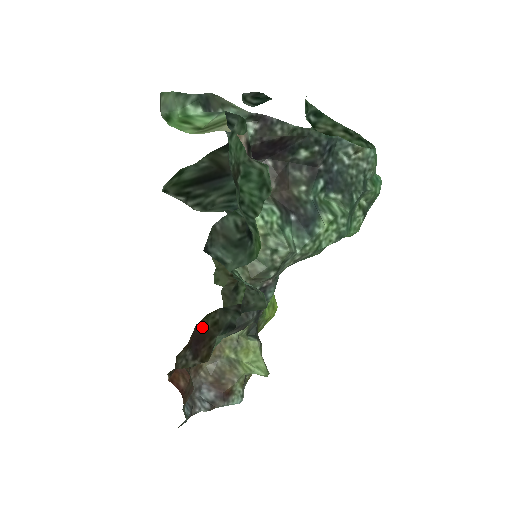
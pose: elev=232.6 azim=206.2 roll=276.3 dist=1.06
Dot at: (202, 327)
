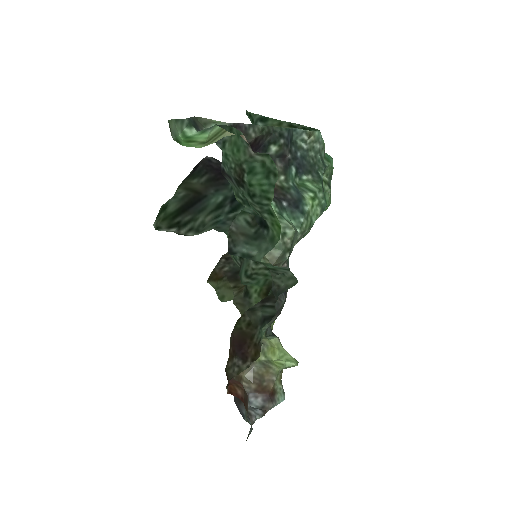
Dot at: (238, 333)
